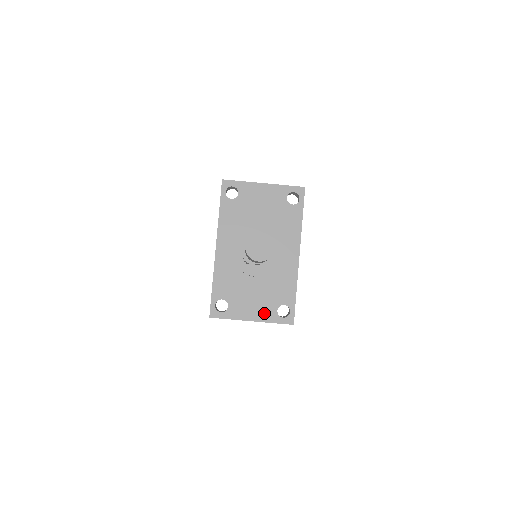
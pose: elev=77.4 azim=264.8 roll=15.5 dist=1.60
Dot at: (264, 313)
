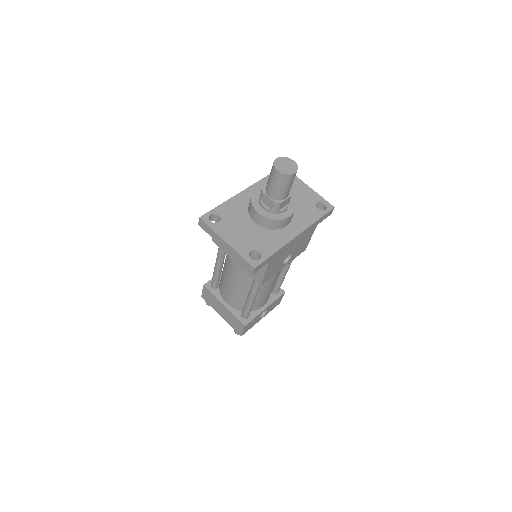
Dot at: (240, 245)
